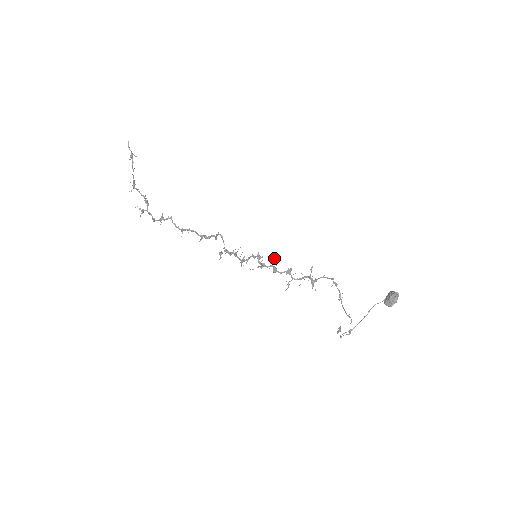
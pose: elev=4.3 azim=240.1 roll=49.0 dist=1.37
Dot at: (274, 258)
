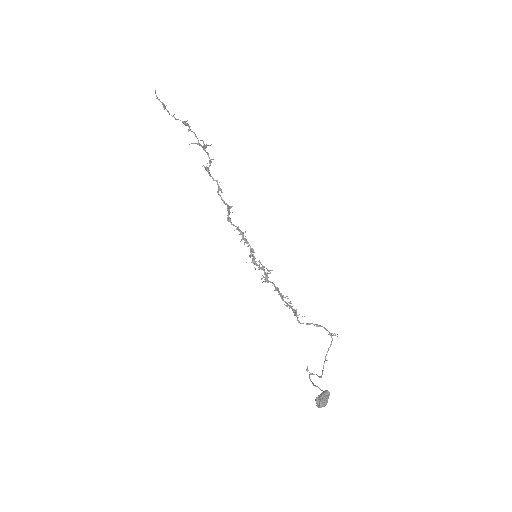
Dot at: occluded
